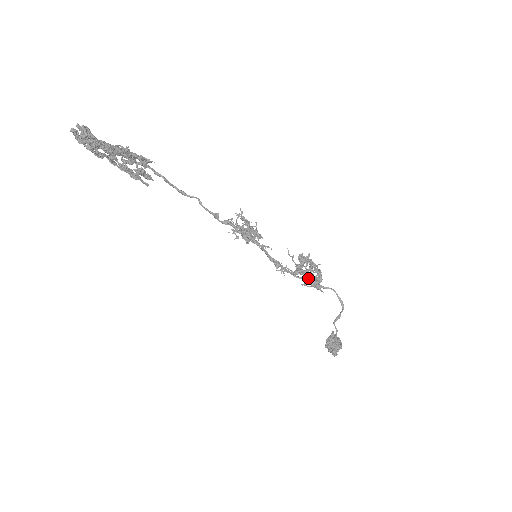
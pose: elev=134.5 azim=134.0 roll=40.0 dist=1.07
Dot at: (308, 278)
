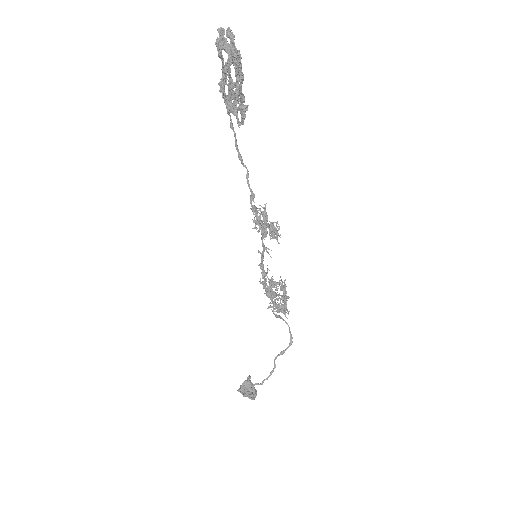
Dot at: (275, 302)
